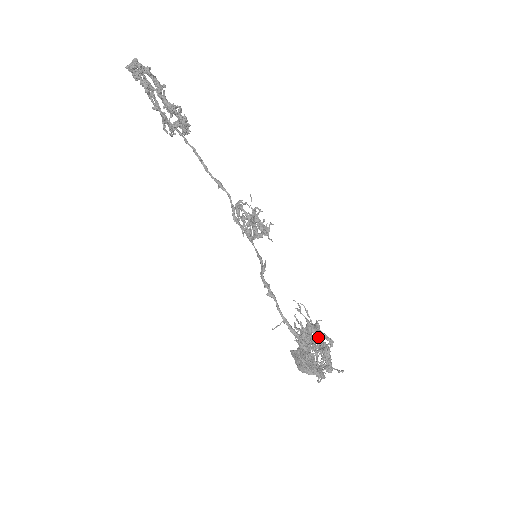
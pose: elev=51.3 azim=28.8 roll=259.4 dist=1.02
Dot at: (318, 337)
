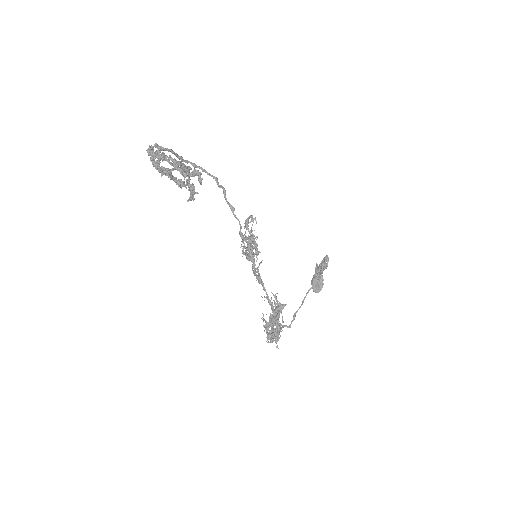
Dot at: (318, 283)
